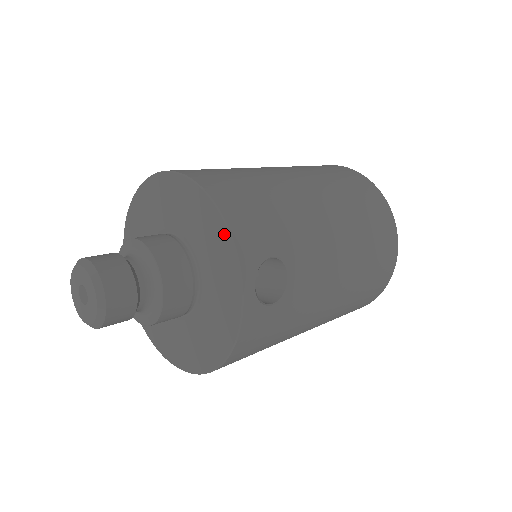
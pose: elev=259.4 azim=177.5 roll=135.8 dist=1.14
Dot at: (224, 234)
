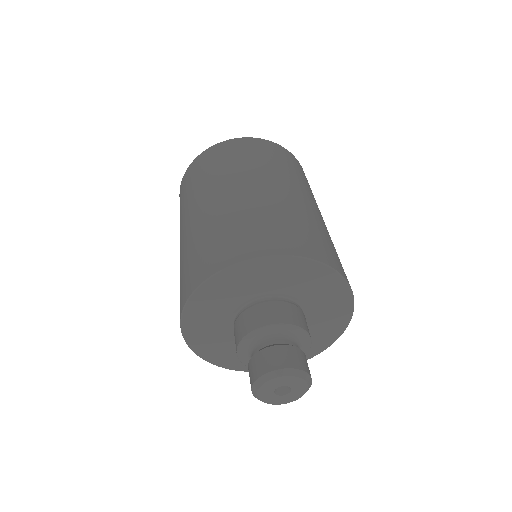
Dot at: (338, 280)
